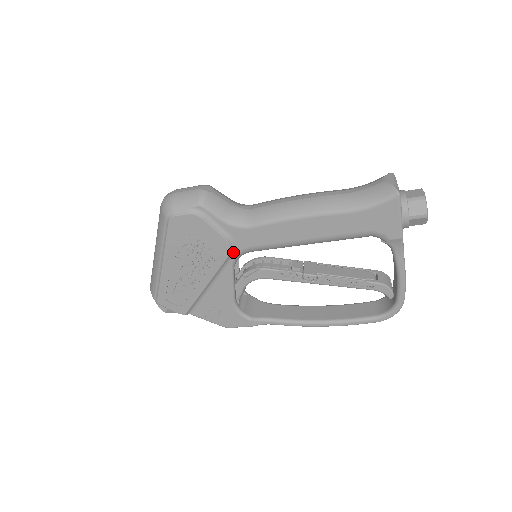
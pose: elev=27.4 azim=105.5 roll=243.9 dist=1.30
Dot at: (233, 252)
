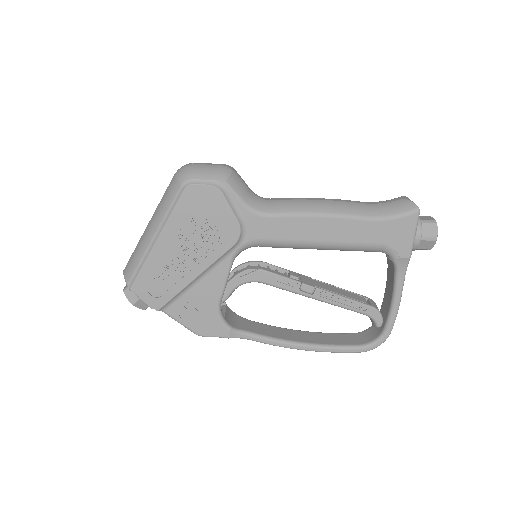
Dot at: (240, 241)
